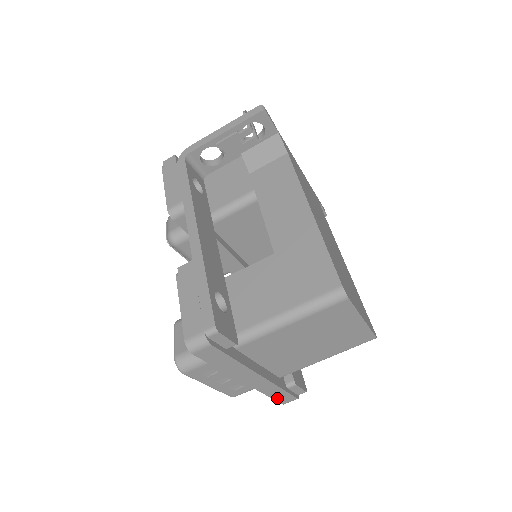
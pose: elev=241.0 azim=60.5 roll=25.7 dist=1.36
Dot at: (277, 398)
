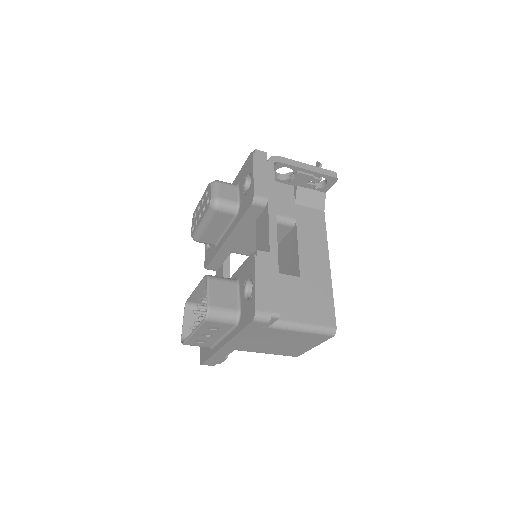
Dot at: (209, 360)
